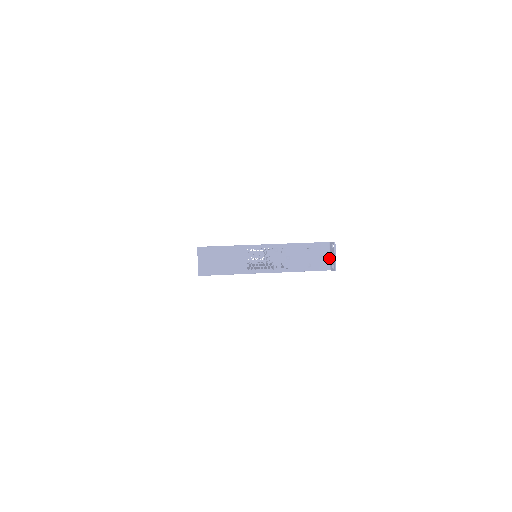
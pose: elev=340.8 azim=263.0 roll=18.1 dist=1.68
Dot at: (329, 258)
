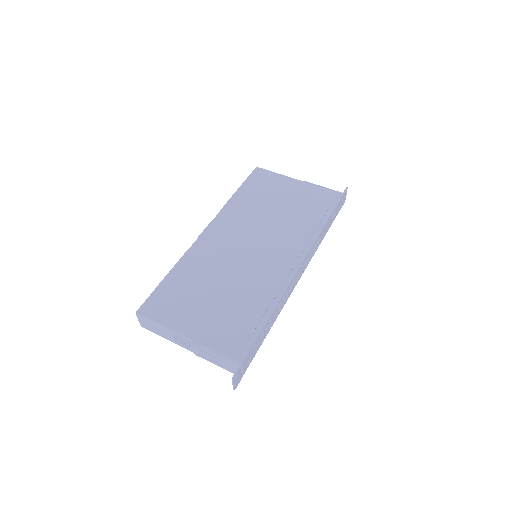
Dot at: (240, 372)
